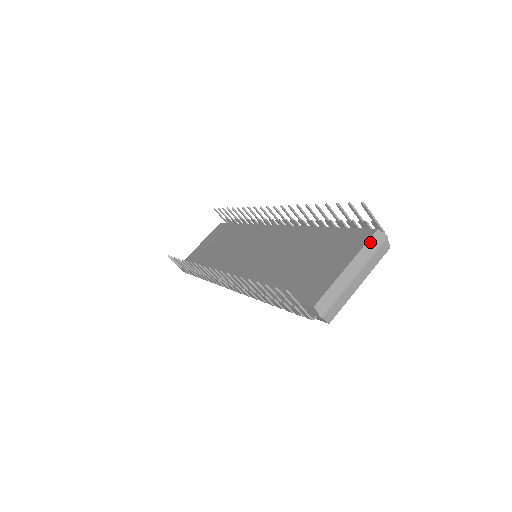
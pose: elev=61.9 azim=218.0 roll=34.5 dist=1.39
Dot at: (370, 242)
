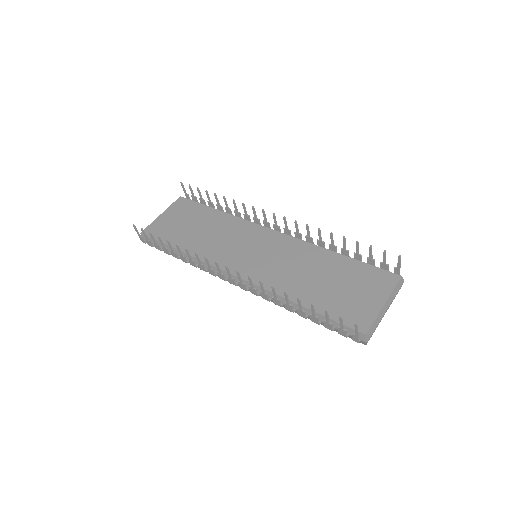
Dot at: (397, 286)
